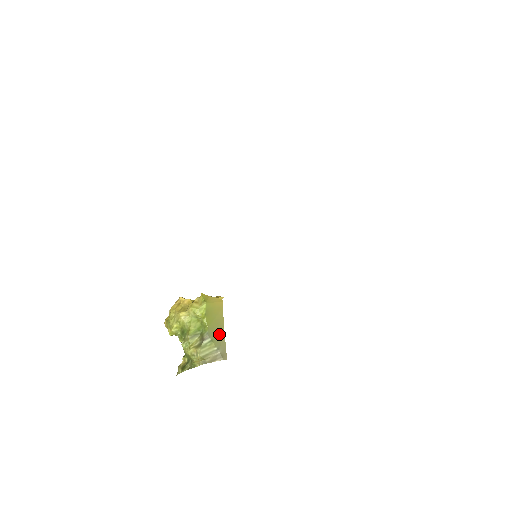
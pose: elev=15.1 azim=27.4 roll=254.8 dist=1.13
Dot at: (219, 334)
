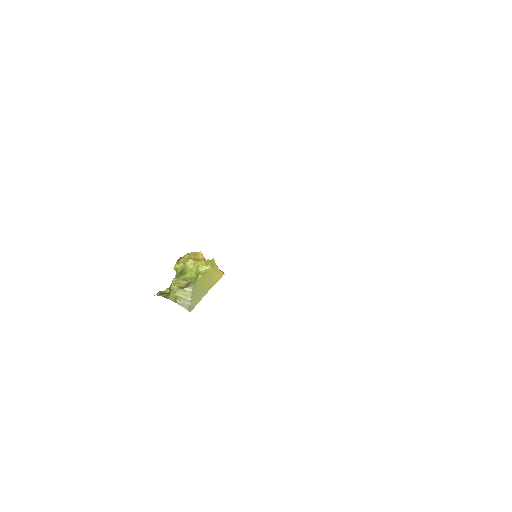
Dot at: (200, 293)
